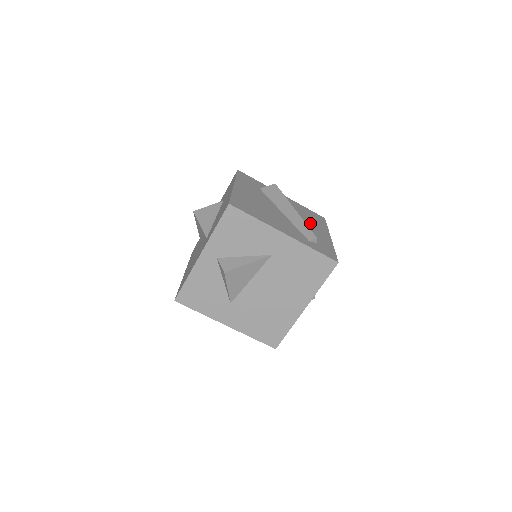
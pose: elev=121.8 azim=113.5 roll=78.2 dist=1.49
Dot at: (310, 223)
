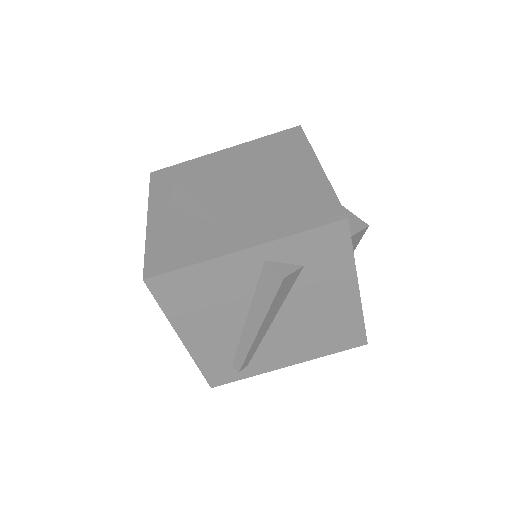
Dot at: occluded
